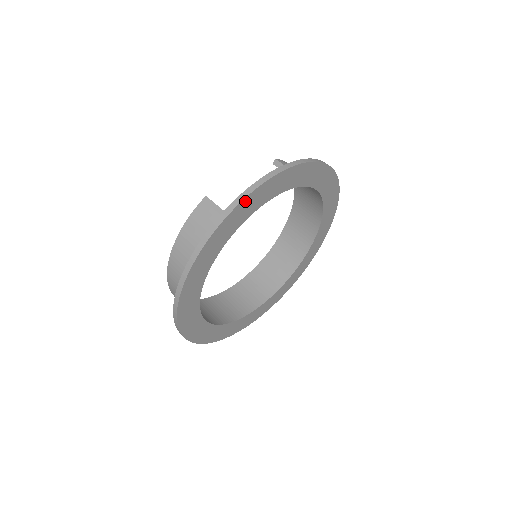
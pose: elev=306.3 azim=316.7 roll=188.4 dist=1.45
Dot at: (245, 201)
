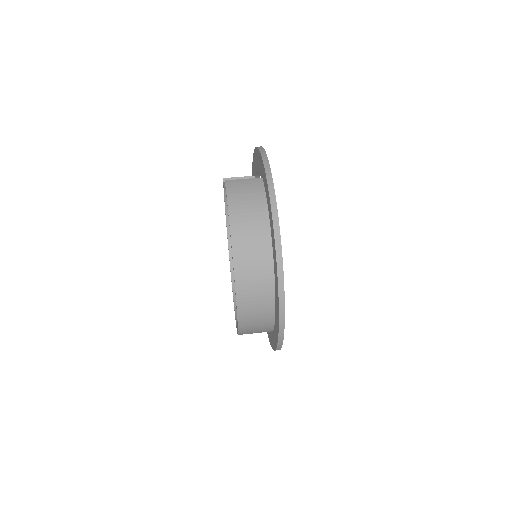
Dot at: occluded
